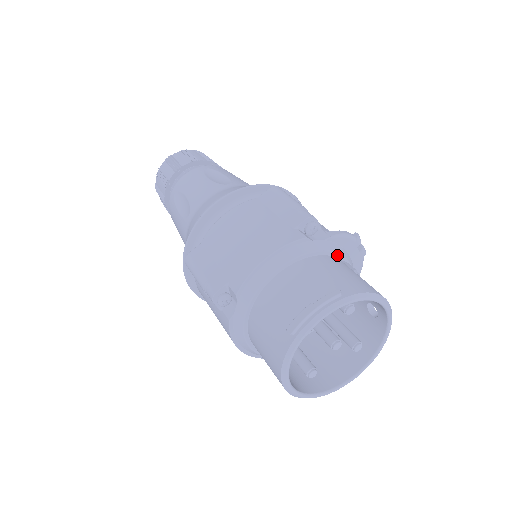
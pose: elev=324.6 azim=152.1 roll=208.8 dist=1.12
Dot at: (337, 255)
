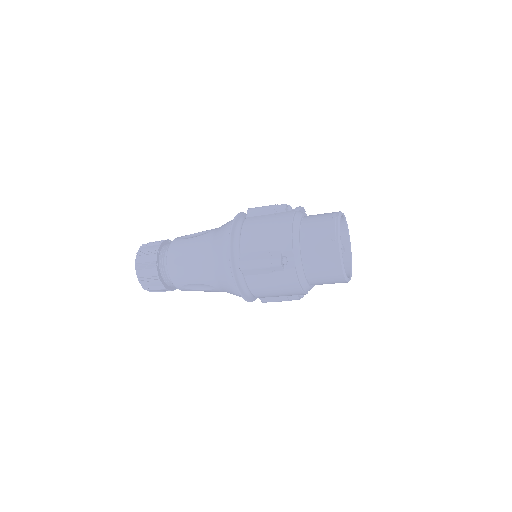
Dot at: occluded
